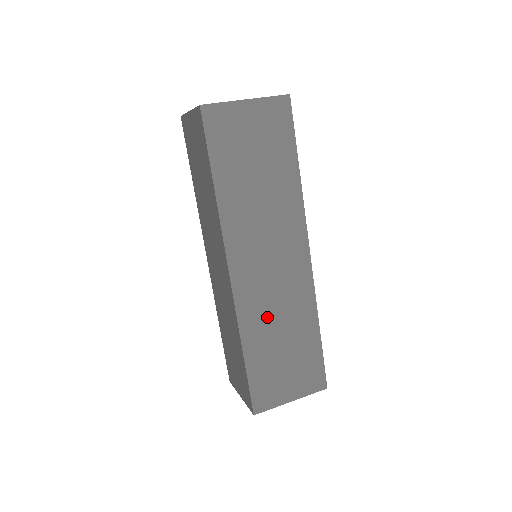
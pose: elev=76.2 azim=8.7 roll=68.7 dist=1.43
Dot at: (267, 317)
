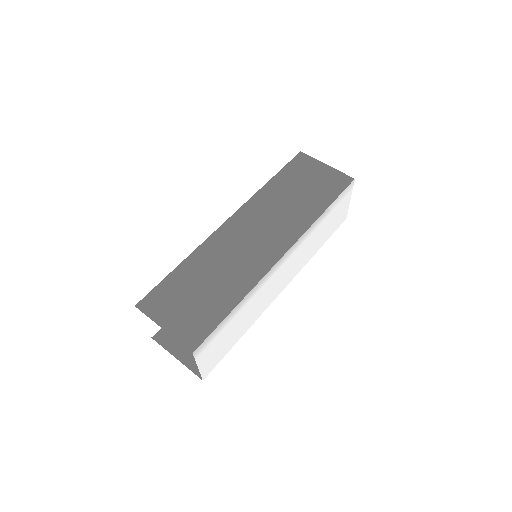
Dot at: (217, 260)
